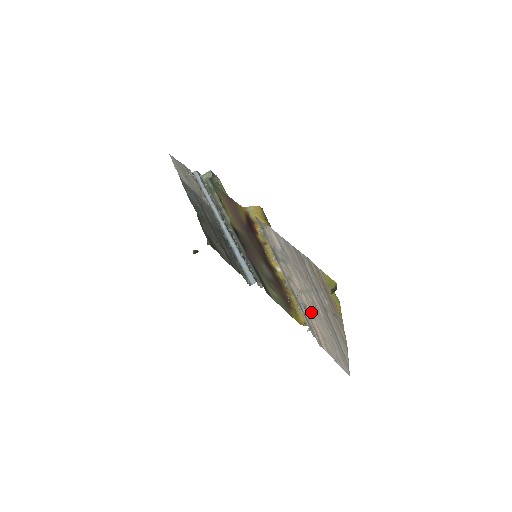
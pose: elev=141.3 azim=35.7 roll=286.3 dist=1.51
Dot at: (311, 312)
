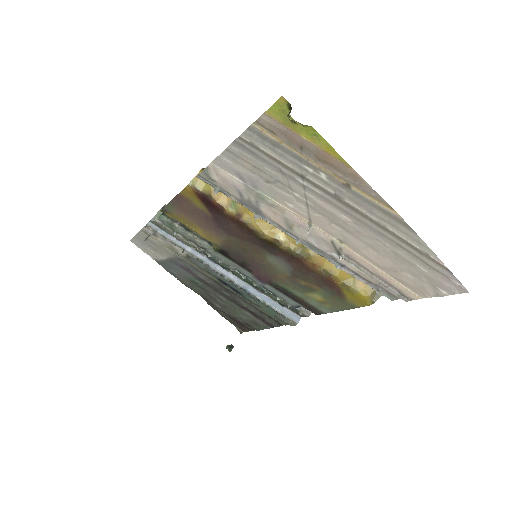
Dot at: (345, 246)
